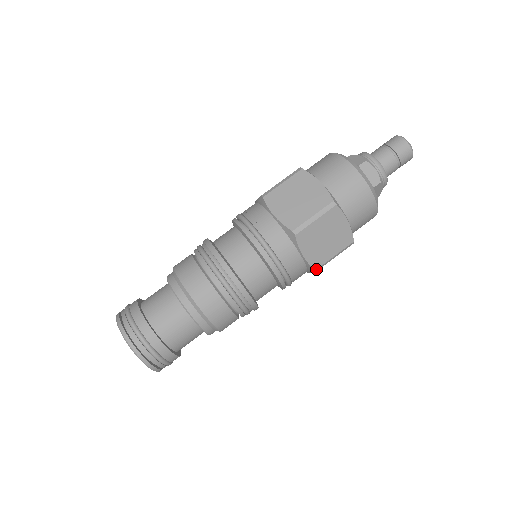
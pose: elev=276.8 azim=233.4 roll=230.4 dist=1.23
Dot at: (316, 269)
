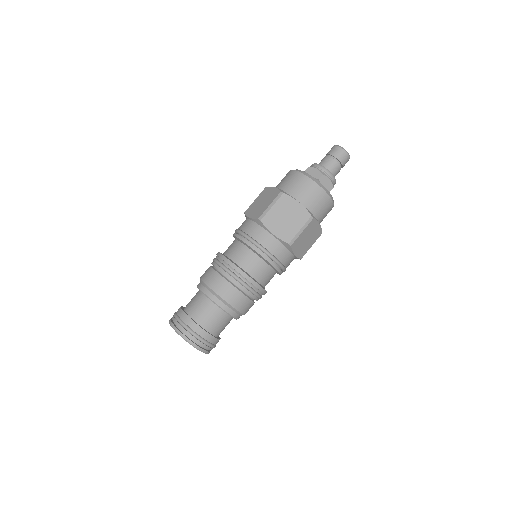
Dot at: (289, 243)
